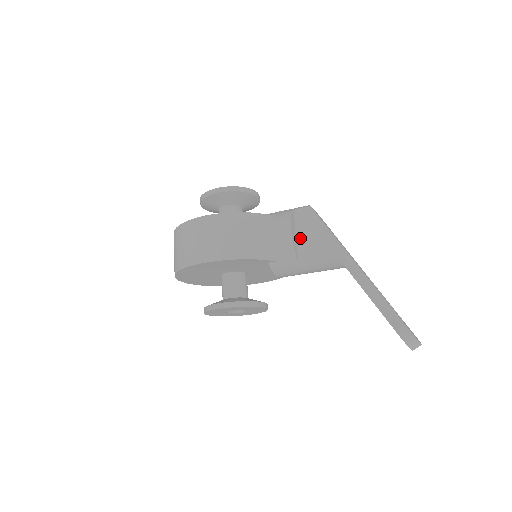
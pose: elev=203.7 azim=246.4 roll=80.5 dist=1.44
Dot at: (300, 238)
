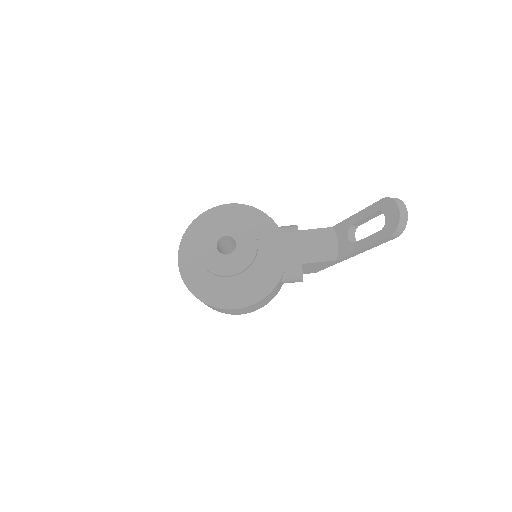
Dot at: occluded
